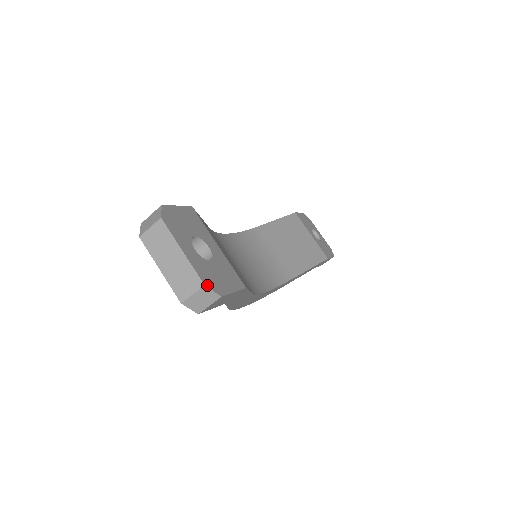
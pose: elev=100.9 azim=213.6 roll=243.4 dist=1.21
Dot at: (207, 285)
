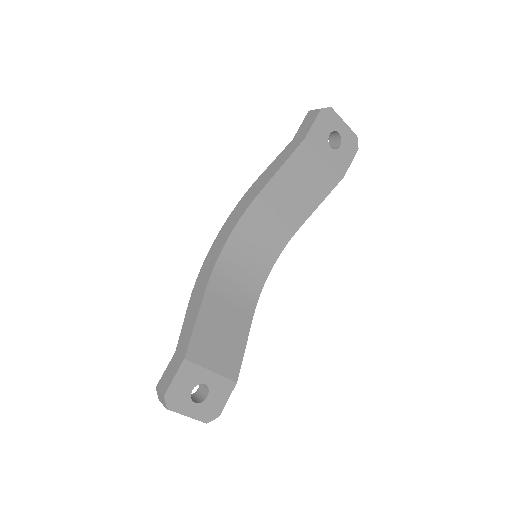
Dot at: (208, 421)
